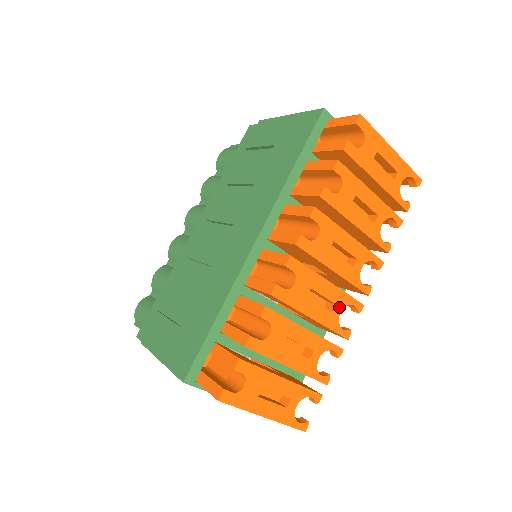
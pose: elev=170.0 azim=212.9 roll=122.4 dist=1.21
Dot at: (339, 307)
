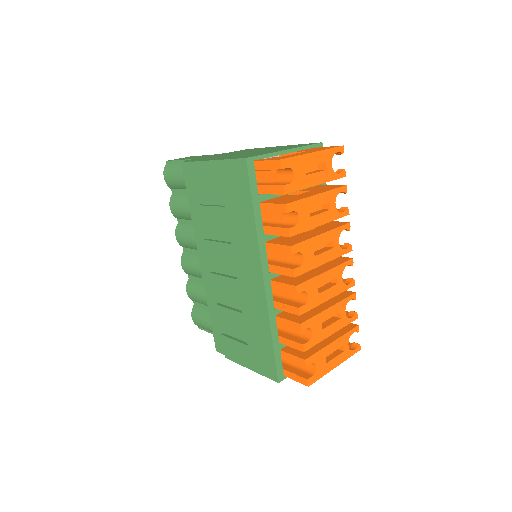
Dot at: (339, 276)
